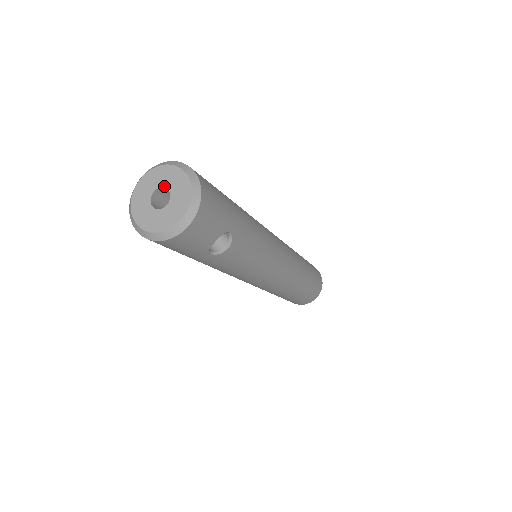
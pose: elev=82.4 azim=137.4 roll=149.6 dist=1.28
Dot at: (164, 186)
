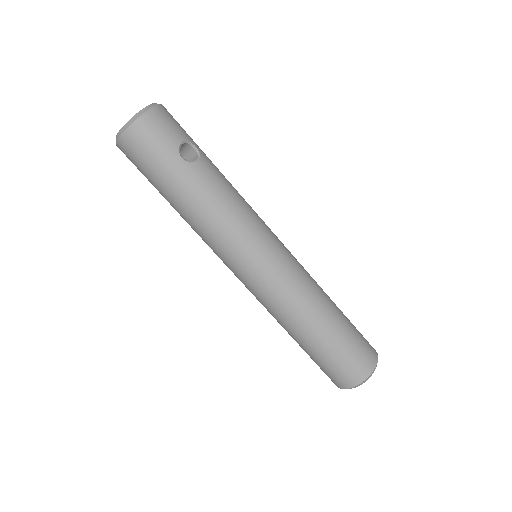
Dot at: occluded
